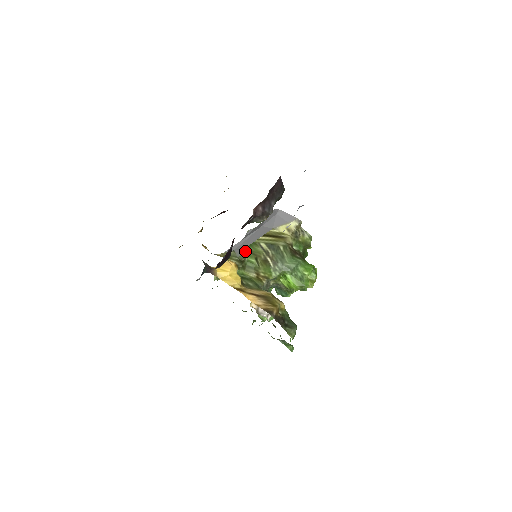
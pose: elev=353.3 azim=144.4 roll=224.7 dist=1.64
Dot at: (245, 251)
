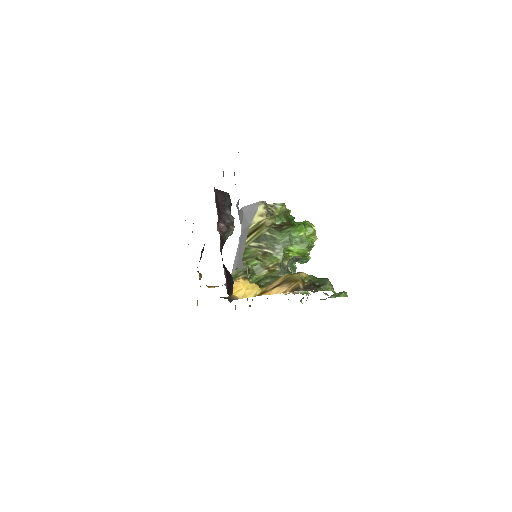
Dot at: (244, 261)
